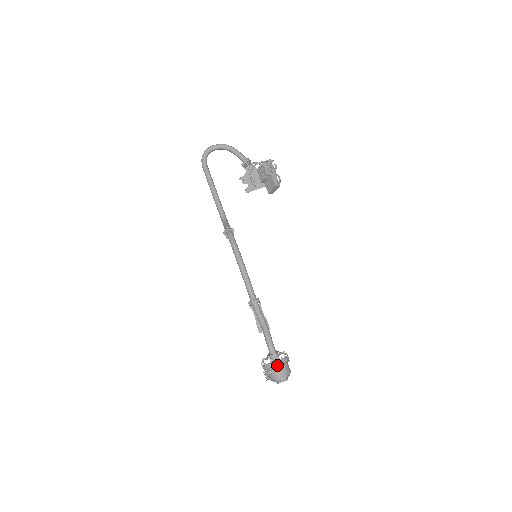
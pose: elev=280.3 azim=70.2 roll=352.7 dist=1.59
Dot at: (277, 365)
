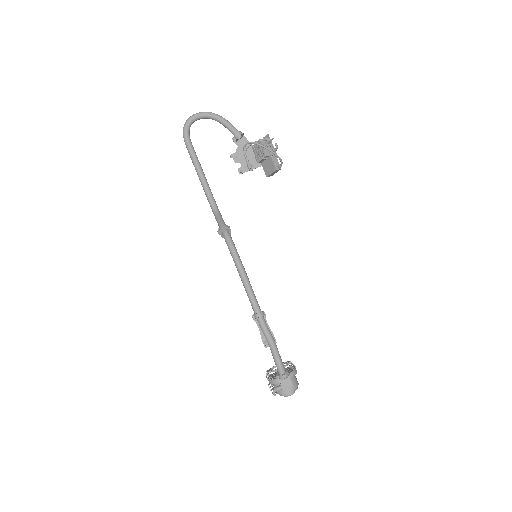
Dot at: (285, 382)
